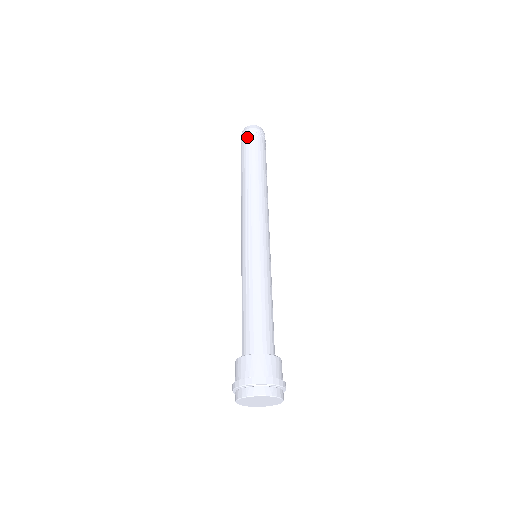
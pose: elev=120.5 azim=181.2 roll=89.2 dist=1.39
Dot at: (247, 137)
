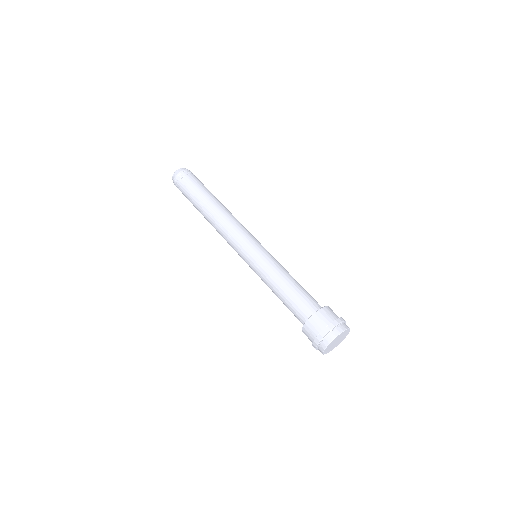
Dot at: (183, 179)
